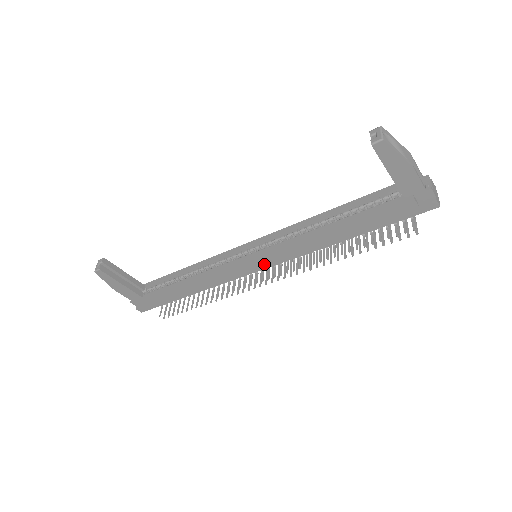
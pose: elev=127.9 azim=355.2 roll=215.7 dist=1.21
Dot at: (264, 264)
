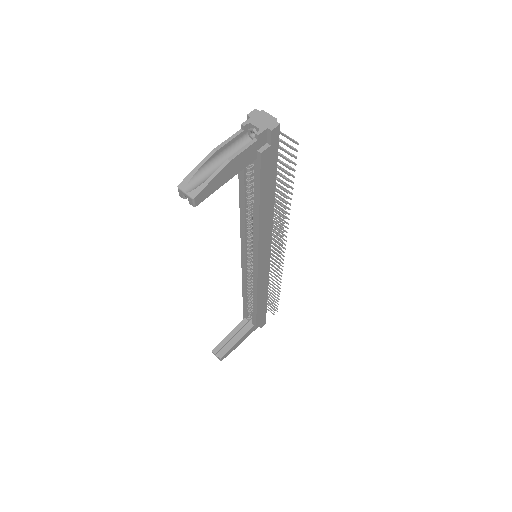
Dot at: (266, 256)
